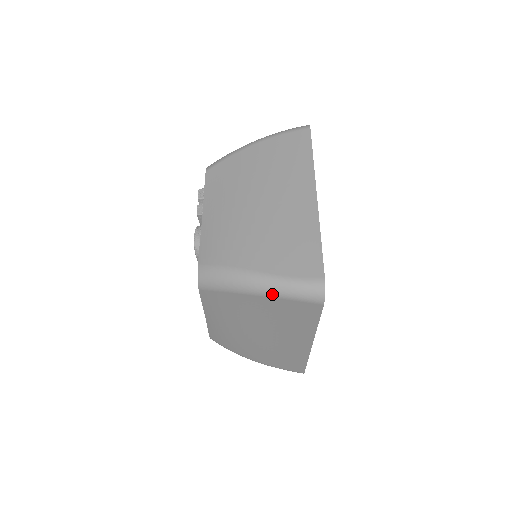
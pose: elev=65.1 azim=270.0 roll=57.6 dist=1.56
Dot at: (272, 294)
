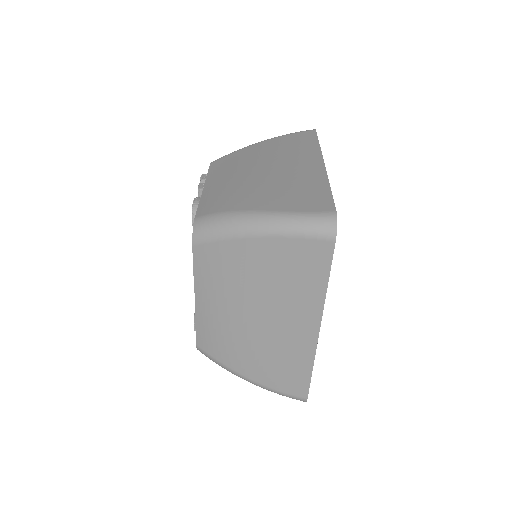
Dot at: (276, 231)
